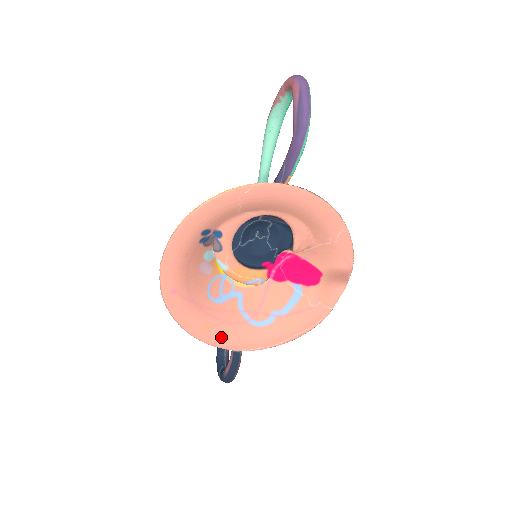
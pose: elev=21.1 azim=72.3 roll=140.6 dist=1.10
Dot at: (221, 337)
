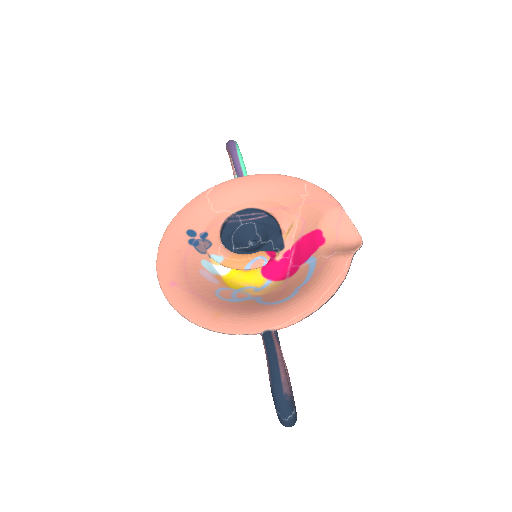
Dot at: (239, 320)
